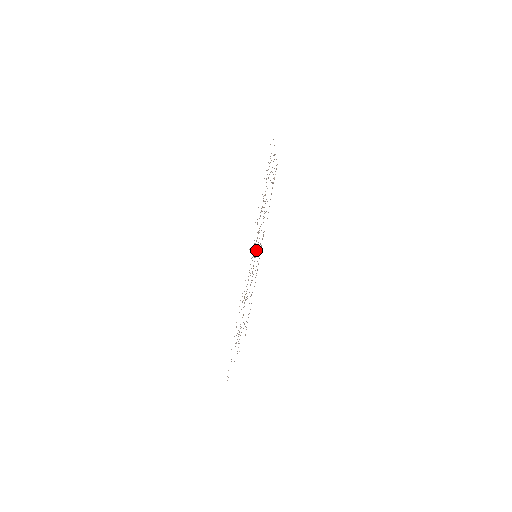
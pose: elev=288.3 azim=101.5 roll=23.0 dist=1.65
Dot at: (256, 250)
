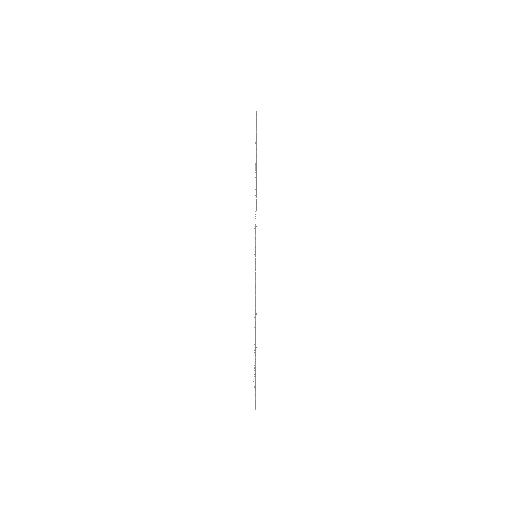
Dot at: occluded
